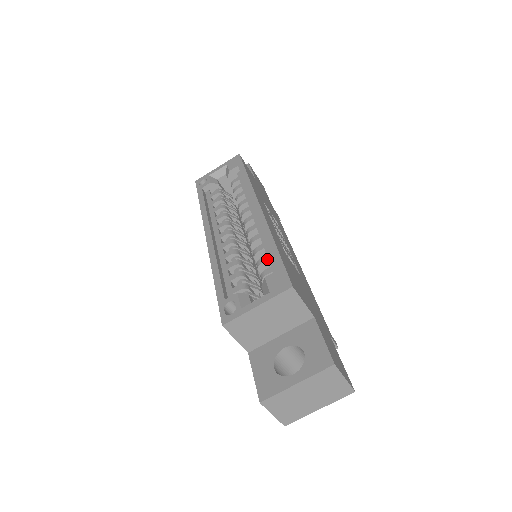
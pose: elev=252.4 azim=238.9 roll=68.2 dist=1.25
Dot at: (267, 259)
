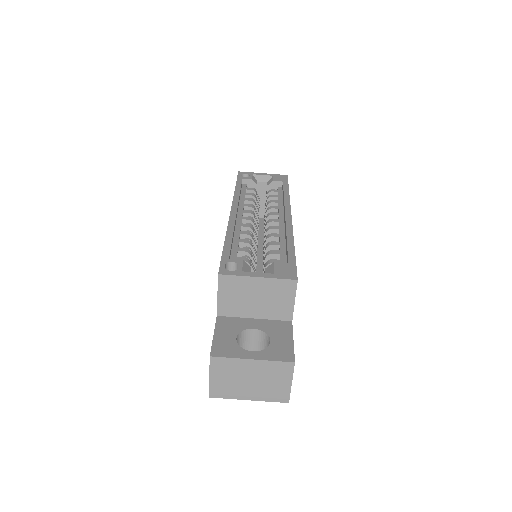
Dot at: (279, 253)
